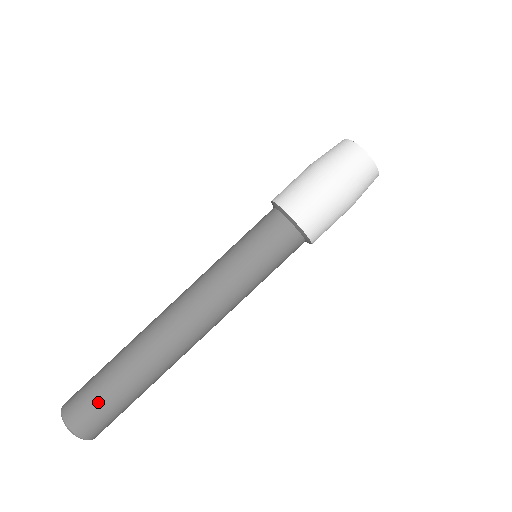
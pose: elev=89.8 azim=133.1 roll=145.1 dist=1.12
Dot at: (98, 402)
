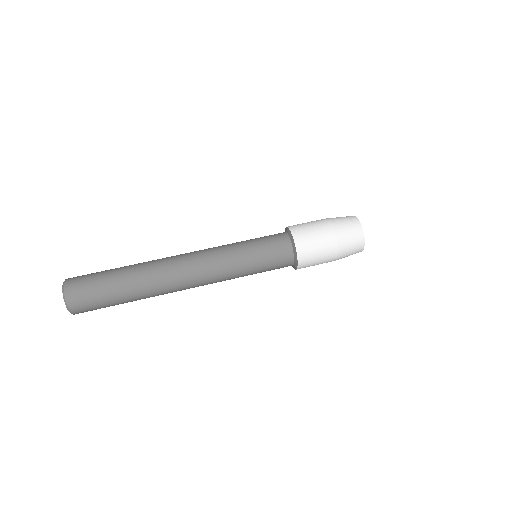
Dot at: (95, 274)
